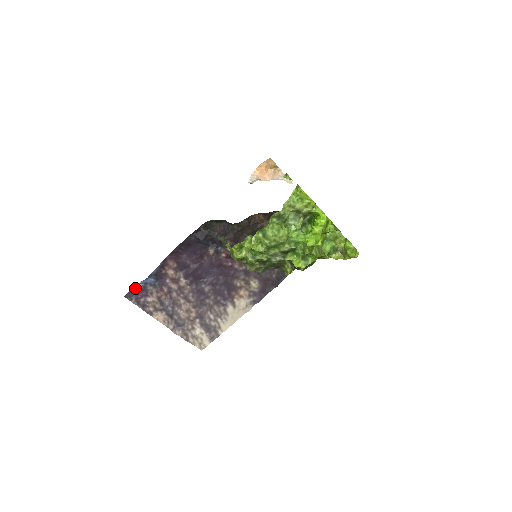
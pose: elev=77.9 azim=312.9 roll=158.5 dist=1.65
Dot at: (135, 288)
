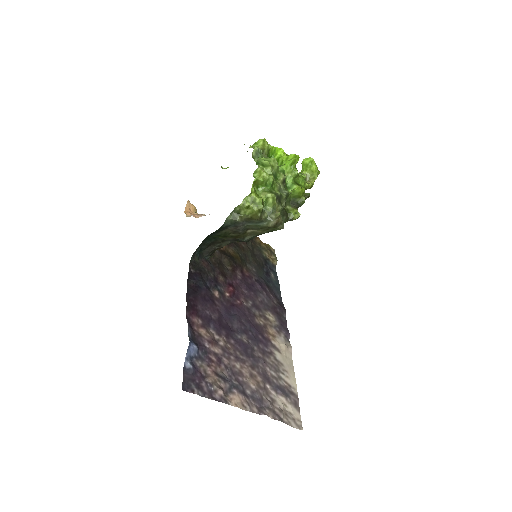
Dot at: (185, 372)
